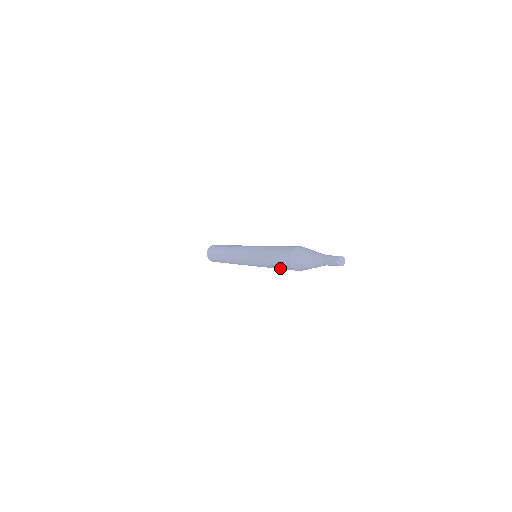
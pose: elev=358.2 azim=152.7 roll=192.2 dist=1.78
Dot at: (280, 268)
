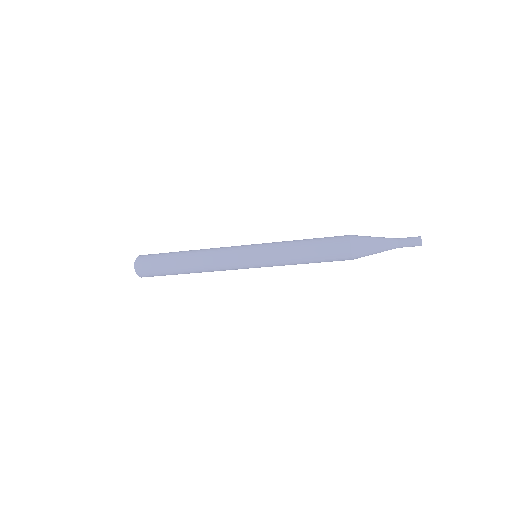
Dot at: (319, 253)
